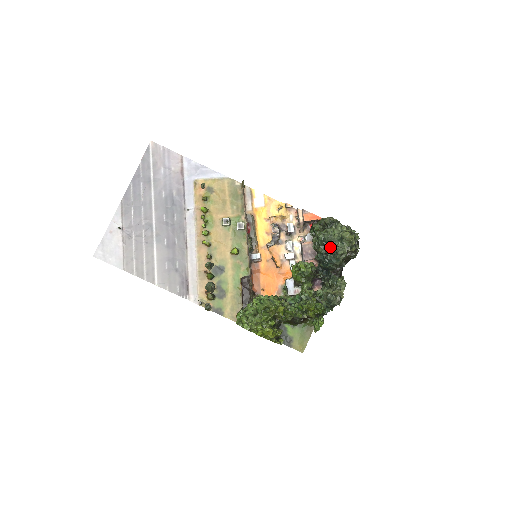
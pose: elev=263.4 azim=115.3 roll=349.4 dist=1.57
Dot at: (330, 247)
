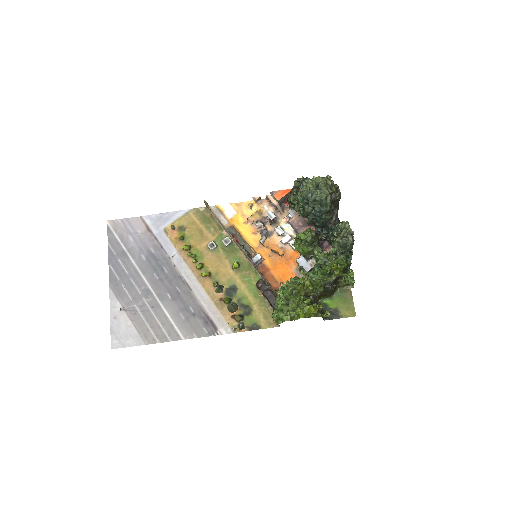
Dot at: (312, 200)
